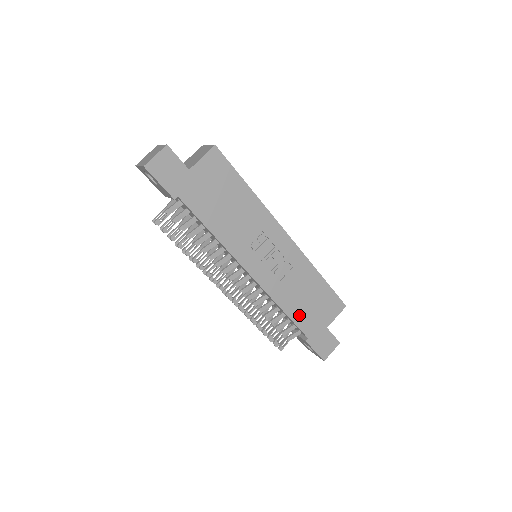
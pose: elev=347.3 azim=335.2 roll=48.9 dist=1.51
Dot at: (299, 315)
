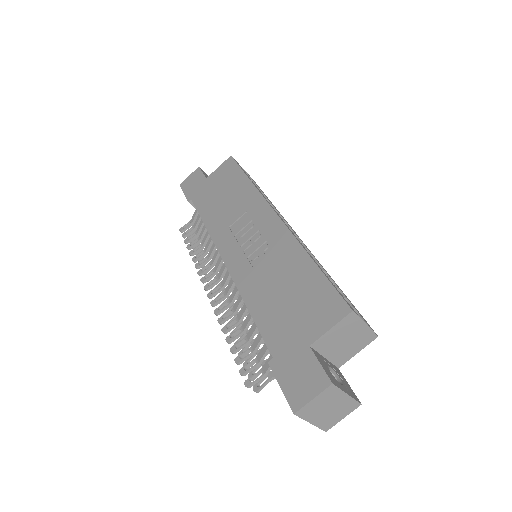
Dot at: (268, 317)
